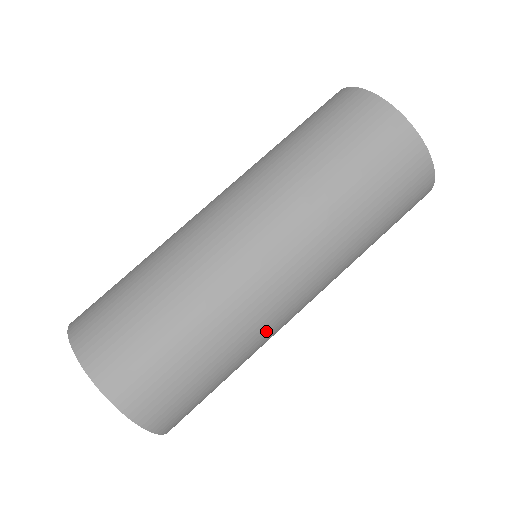
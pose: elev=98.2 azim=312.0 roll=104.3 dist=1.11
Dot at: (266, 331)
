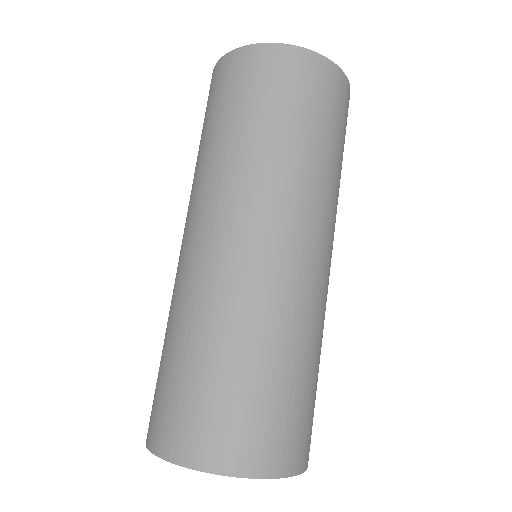
Dot at: (325, 310)
